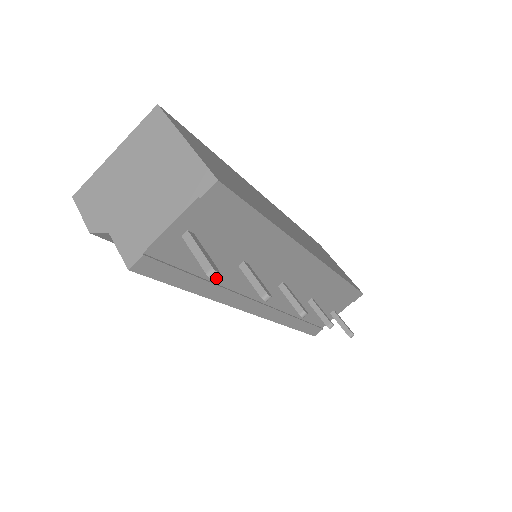
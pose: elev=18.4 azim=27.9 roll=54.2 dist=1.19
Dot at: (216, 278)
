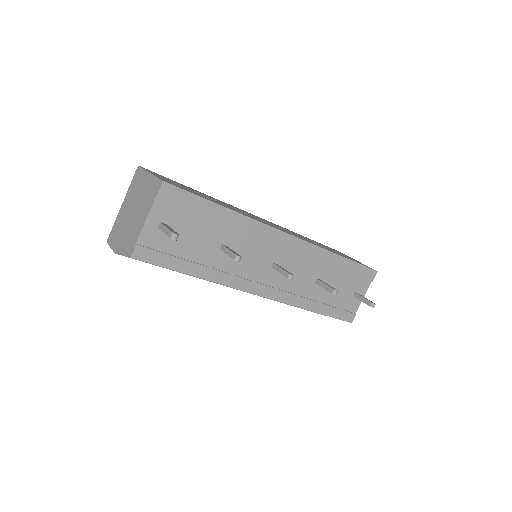
Dot at: (206, 262)
